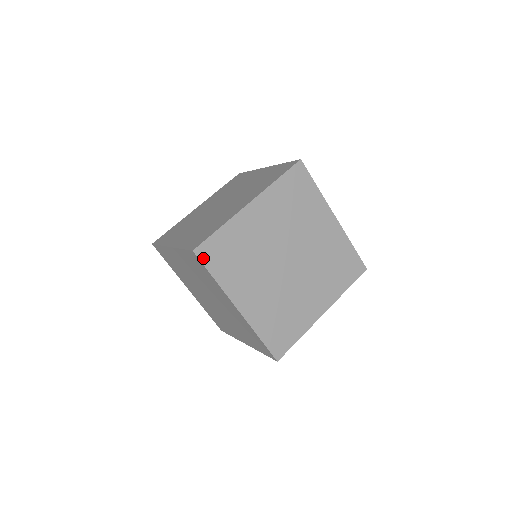
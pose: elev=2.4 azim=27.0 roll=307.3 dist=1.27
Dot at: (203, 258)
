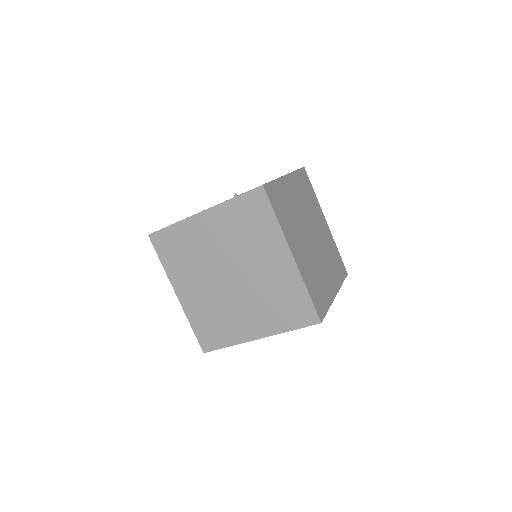
Dot at: (323, 315)
